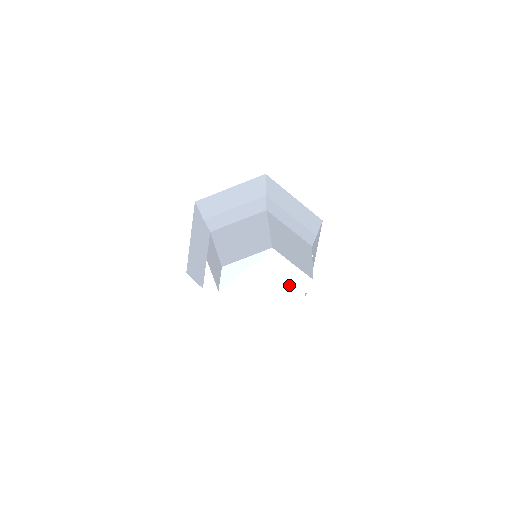
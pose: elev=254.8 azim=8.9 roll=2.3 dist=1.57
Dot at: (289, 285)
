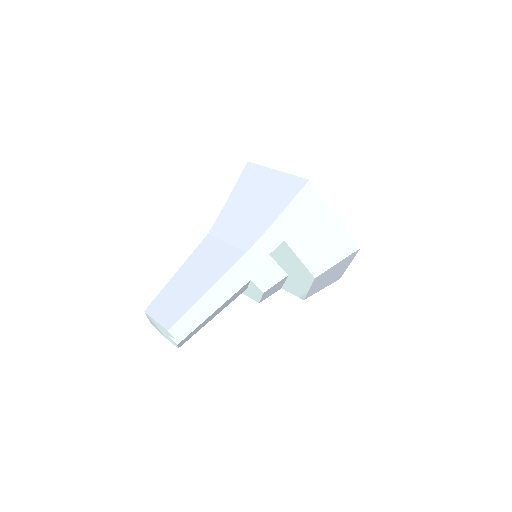
Dot at: (168, 334)
